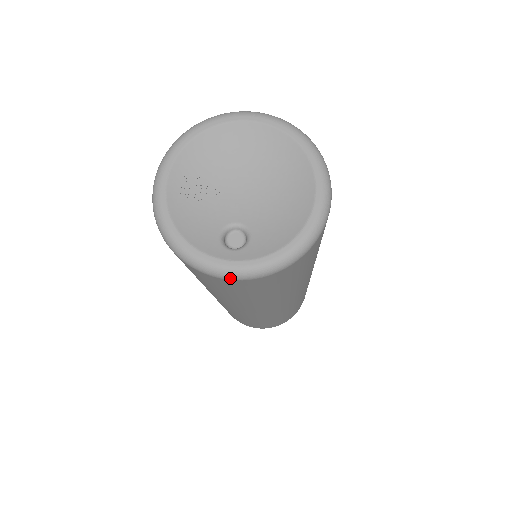
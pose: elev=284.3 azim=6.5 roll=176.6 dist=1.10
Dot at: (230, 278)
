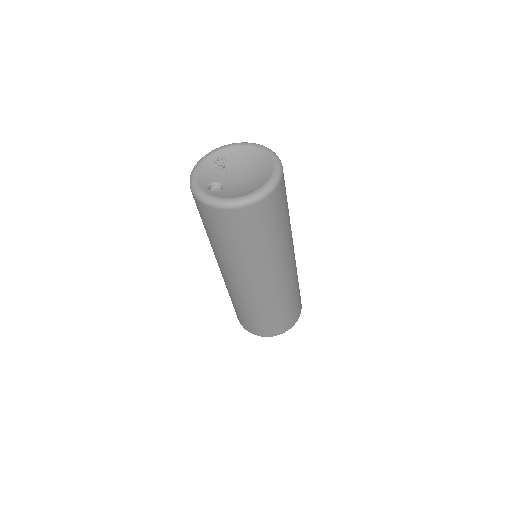
Dot at: (197, 198)
